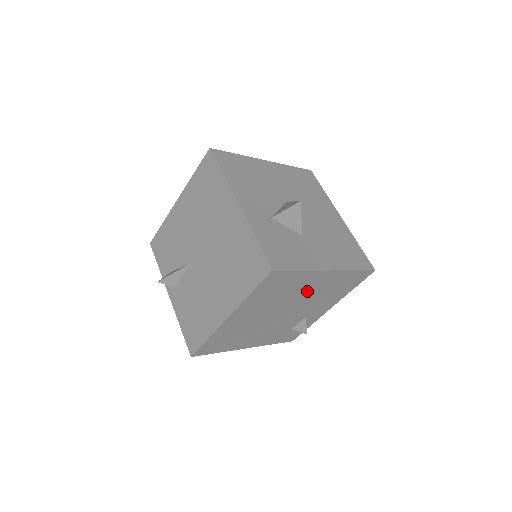
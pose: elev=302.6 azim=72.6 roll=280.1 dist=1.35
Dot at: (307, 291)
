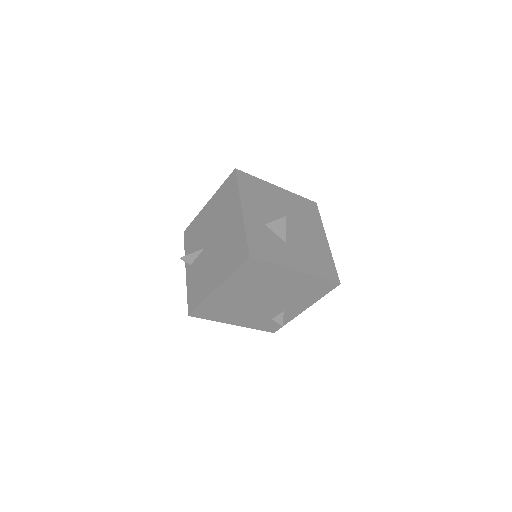
Dot at: (281, 285)
